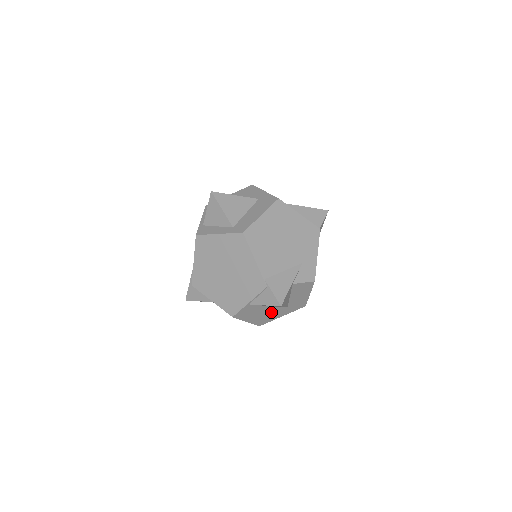
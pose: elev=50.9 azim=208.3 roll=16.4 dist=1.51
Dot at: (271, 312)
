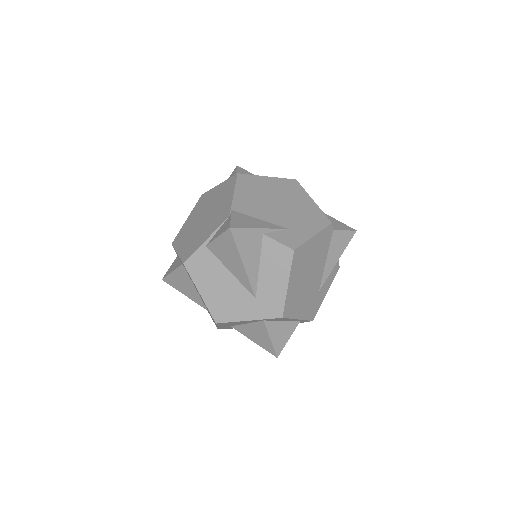
Dot at: (233, 294)
